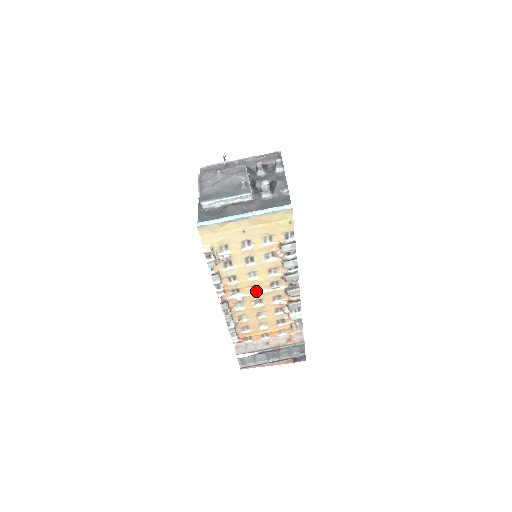
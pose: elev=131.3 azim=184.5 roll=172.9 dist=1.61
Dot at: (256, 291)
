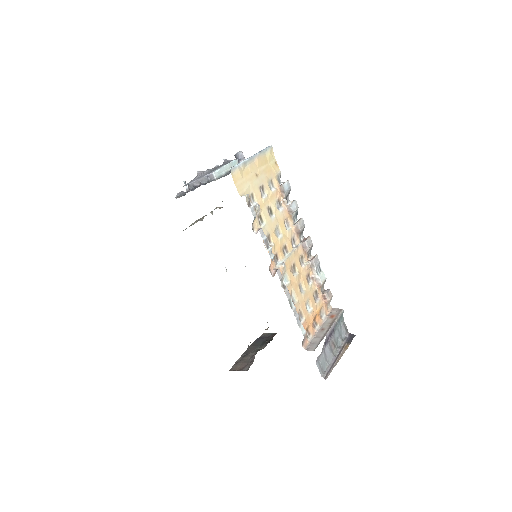
Dot at: (287, 255)
